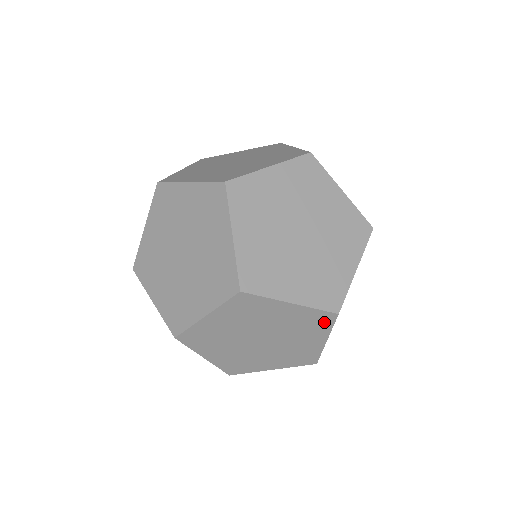
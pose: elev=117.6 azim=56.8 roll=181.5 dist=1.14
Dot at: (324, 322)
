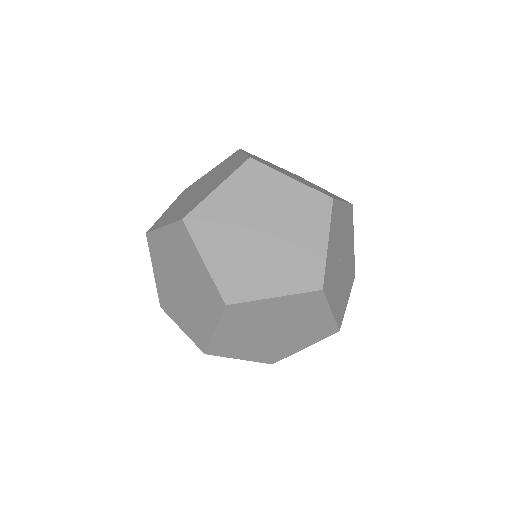
Dot at: (322, 210)
